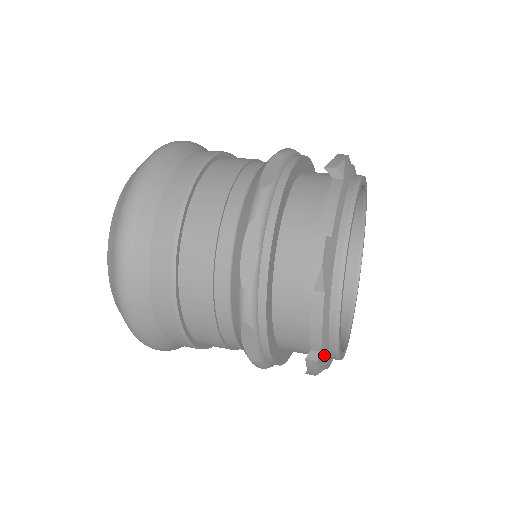
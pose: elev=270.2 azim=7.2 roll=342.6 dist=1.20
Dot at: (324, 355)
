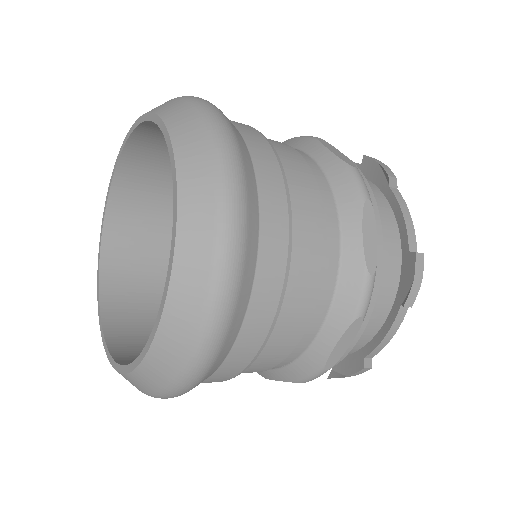
Dot at: occluded
